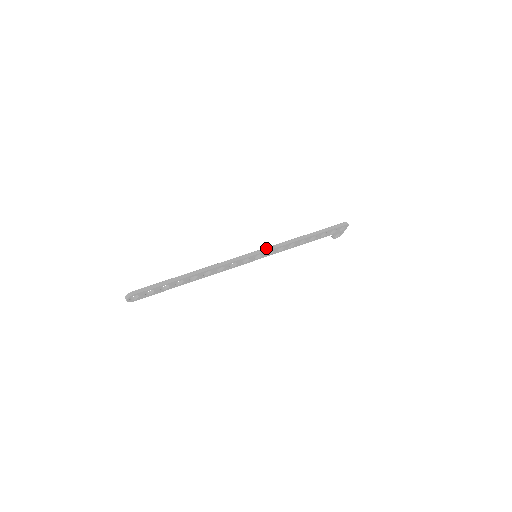
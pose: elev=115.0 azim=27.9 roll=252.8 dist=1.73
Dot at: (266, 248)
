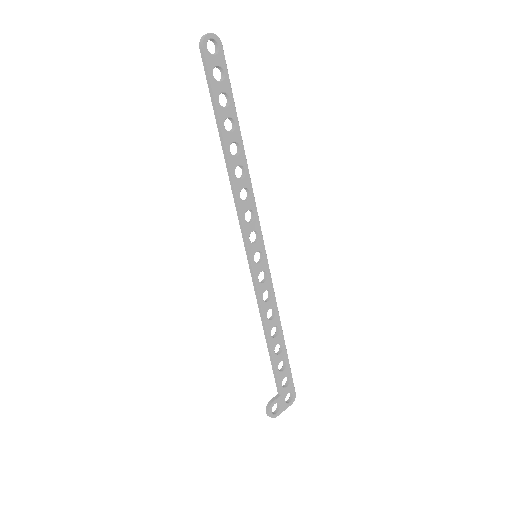
Dot at: (266, 265)
